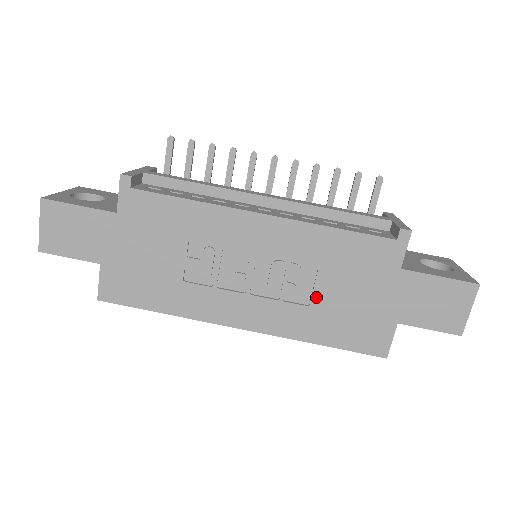
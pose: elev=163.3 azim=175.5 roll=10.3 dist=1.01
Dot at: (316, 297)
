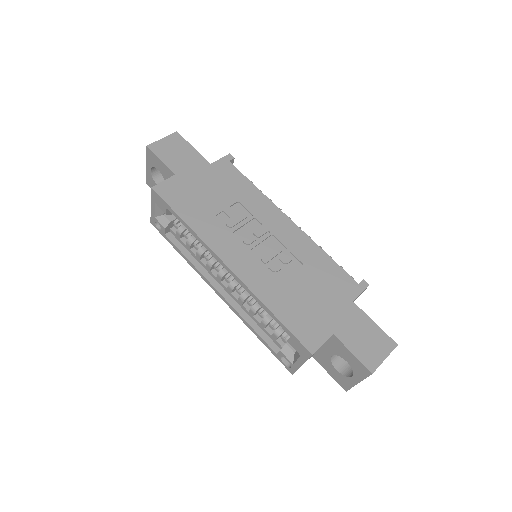
Dot at: (290, 281)
